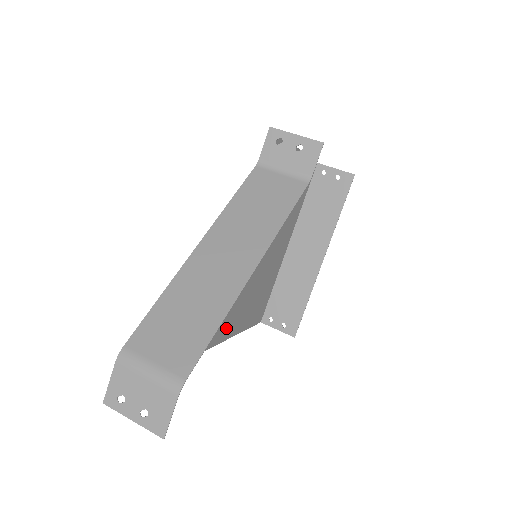
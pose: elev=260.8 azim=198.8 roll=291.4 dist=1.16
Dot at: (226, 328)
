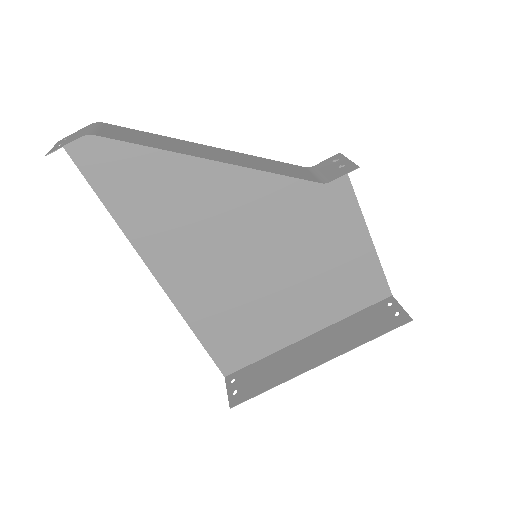
Dot at: (186, 294)
